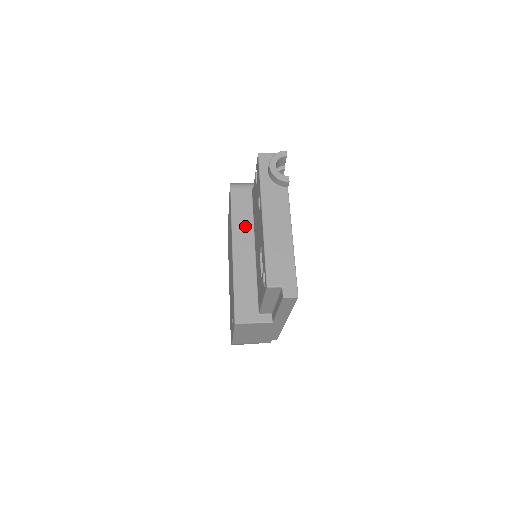
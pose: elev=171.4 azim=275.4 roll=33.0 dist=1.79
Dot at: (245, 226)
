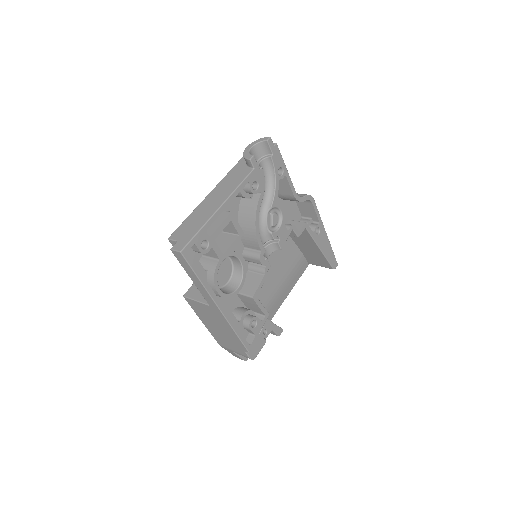
Dot at: occluded
